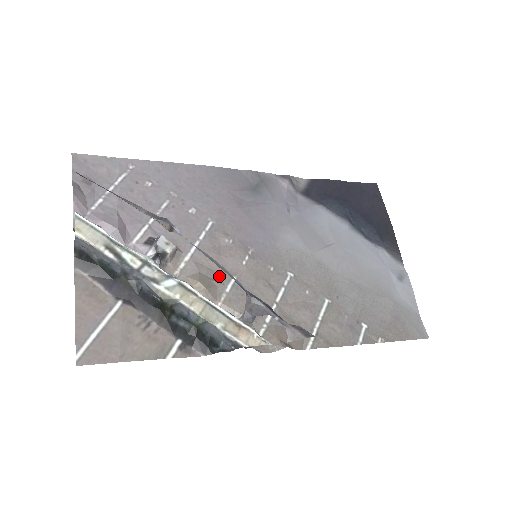
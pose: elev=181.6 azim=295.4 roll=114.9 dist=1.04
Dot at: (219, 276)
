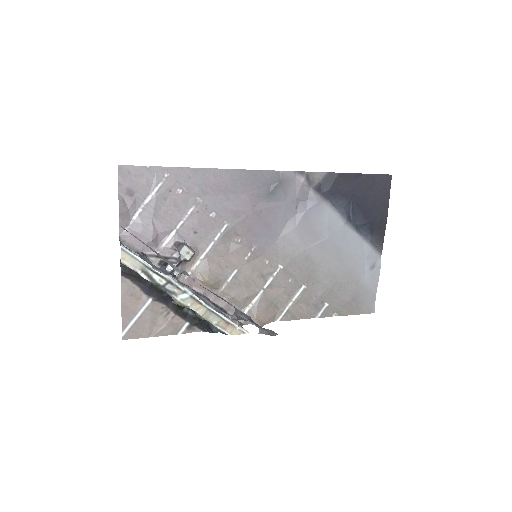
Dot at: (224, 270)
